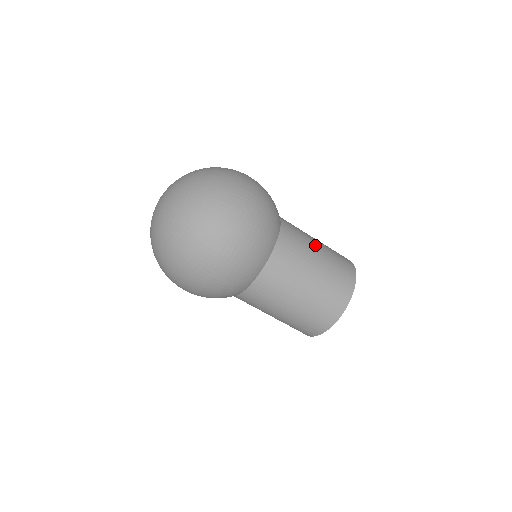
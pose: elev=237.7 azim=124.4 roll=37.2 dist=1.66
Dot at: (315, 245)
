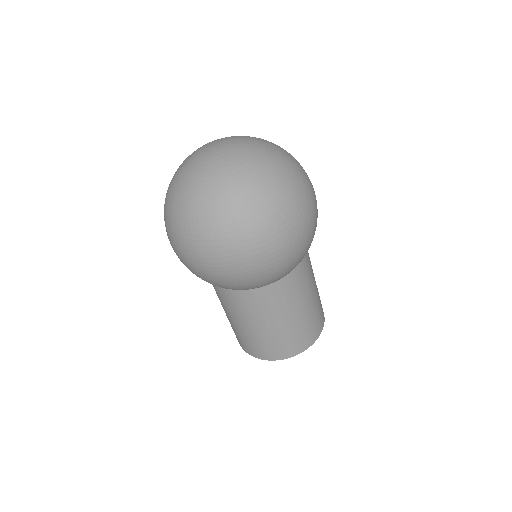
Dot at: occluded
